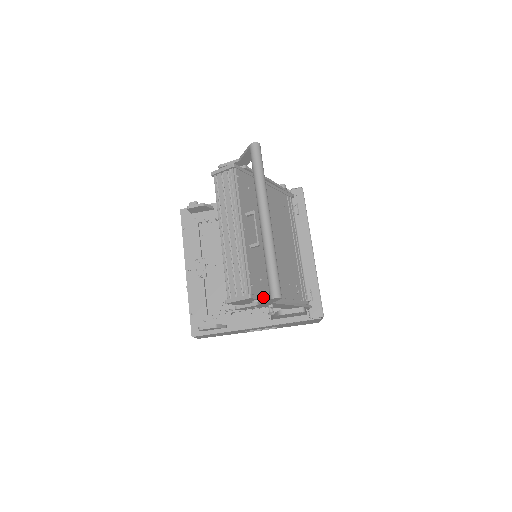
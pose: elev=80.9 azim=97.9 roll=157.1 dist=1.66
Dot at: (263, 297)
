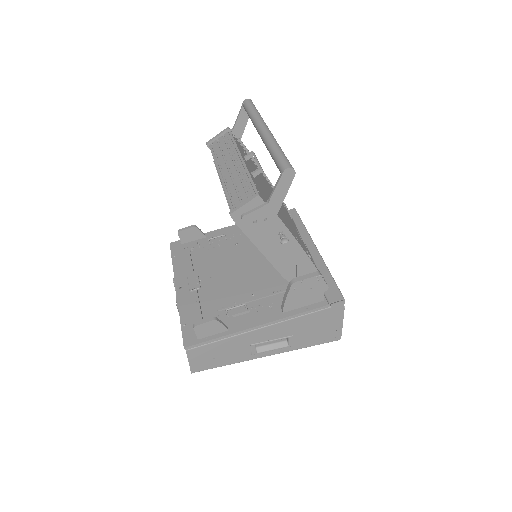
Dot at: occluded
